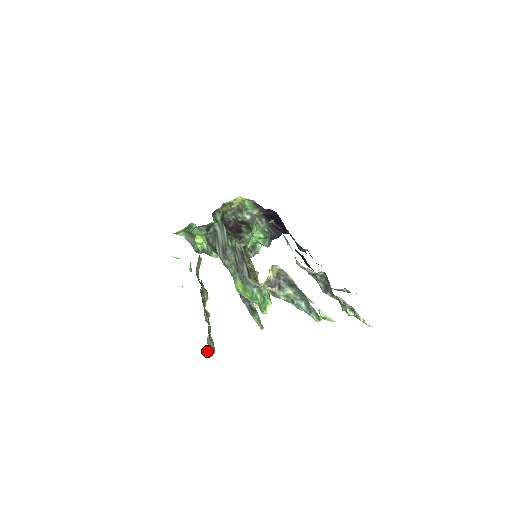
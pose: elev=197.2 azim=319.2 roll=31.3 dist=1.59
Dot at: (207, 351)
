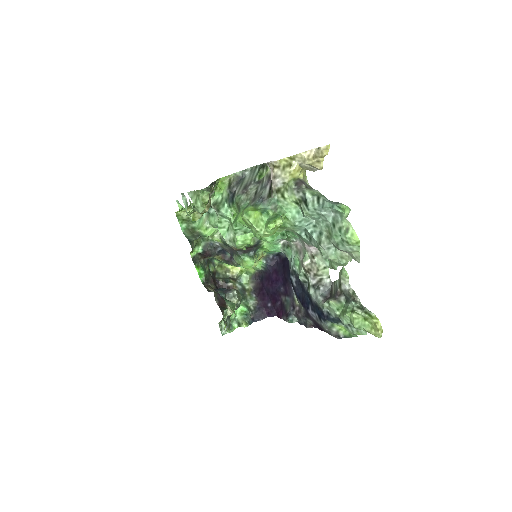
Dot at: (202, 190)
